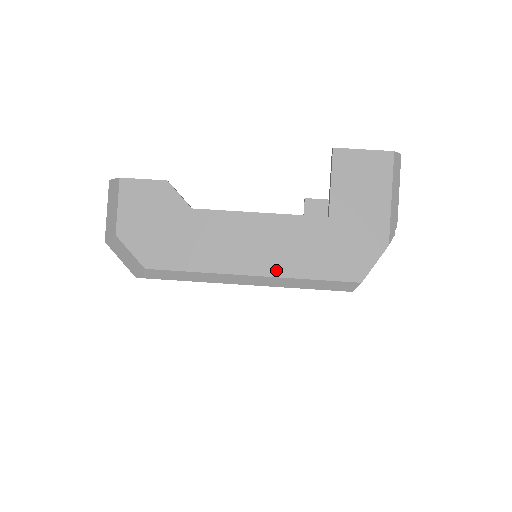
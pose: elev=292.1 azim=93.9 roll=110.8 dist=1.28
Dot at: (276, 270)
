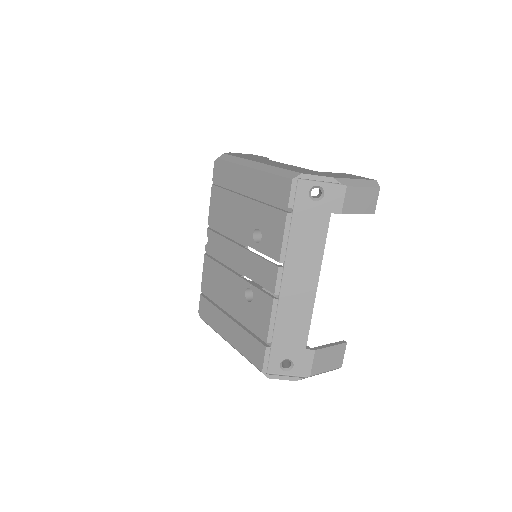
Dot at: occluded
